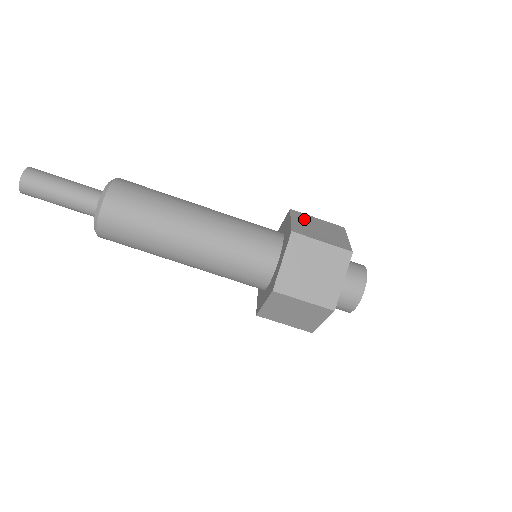
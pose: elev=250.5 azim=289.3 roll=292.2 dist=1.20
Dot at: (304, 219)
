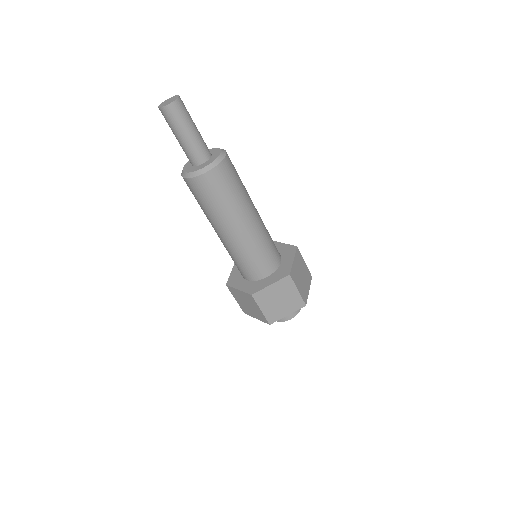
Dot at: occluded
